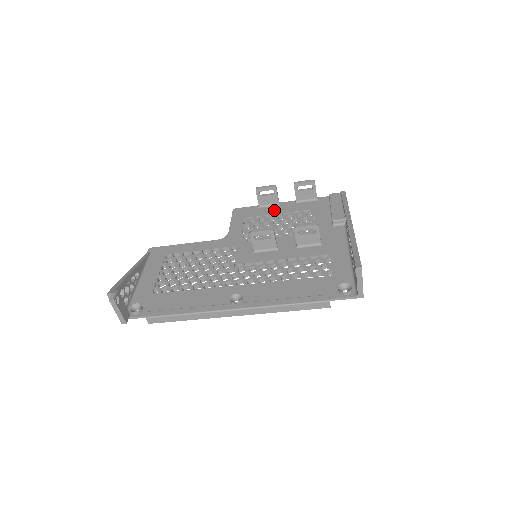
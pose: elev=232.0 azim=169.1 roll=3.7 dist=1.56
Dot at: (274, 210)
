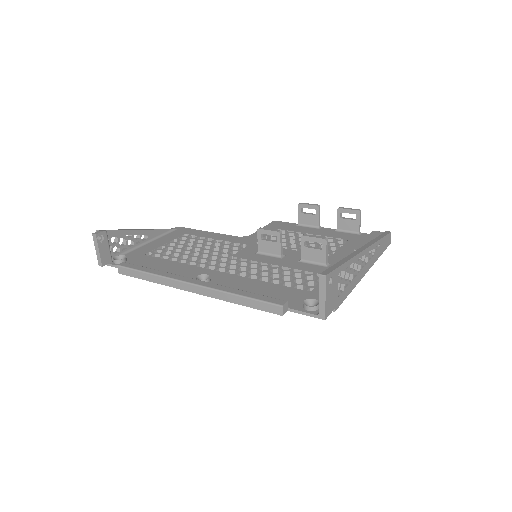
Dot at: (309, 230)
